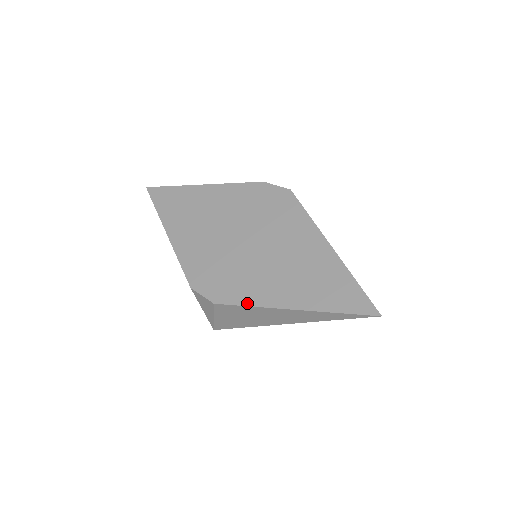
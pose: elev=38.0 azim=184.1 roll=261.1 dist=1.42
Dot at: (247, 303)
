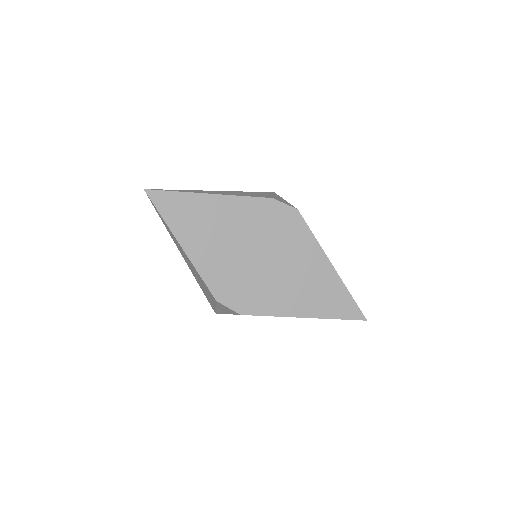
Dot at: (269, 314)
